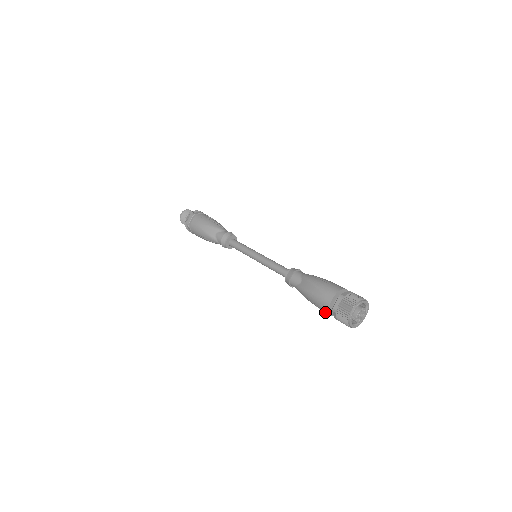
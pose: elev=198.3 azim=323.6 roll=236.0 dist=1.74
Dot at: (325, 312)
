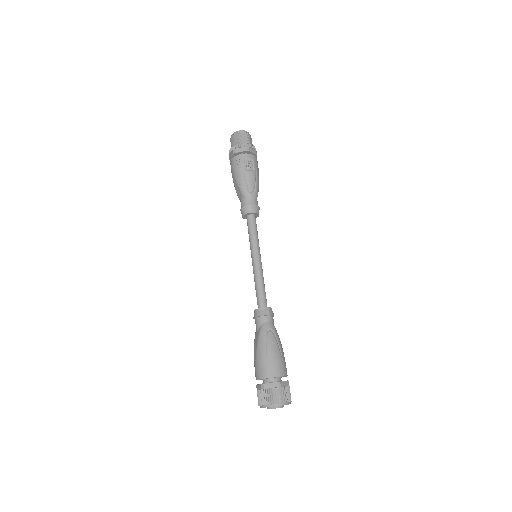
Dot at: occluded
